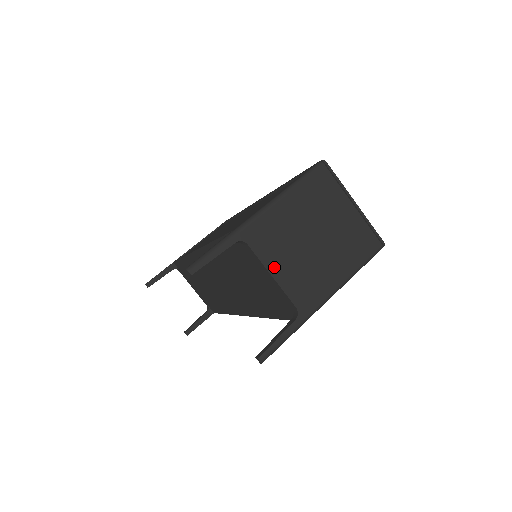
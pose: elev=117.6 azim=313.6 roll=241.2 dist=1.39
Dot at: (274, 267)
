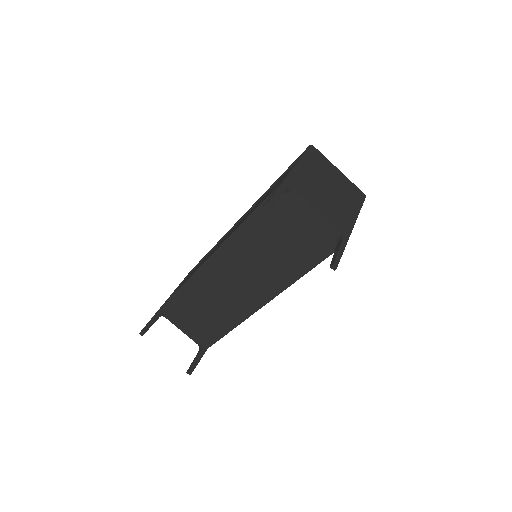
Dot at: (315, 205)
